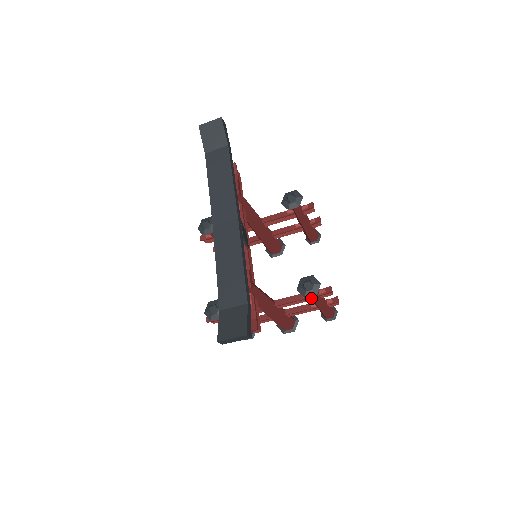
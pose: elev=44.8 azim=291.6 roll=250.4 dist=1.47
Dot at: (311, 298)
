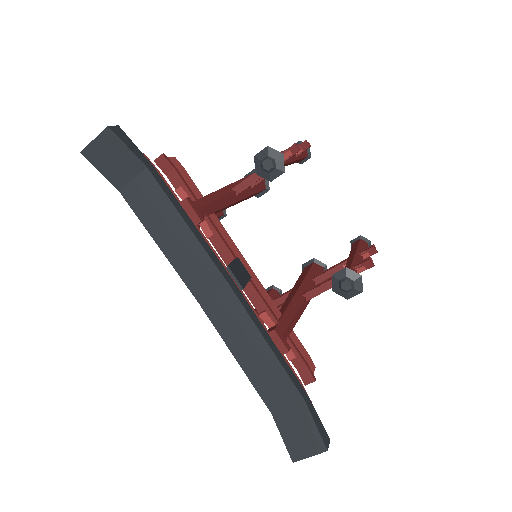
Dot at: occluded
